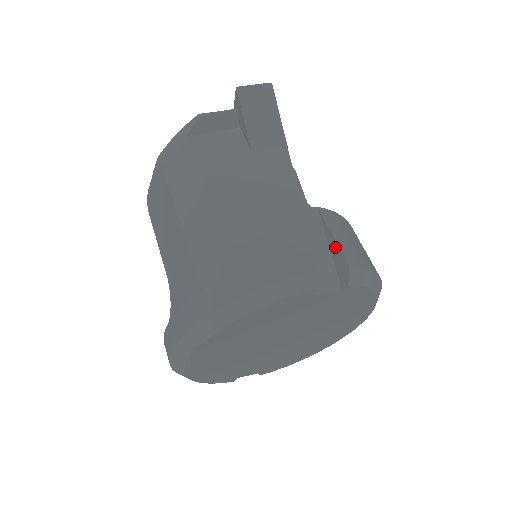
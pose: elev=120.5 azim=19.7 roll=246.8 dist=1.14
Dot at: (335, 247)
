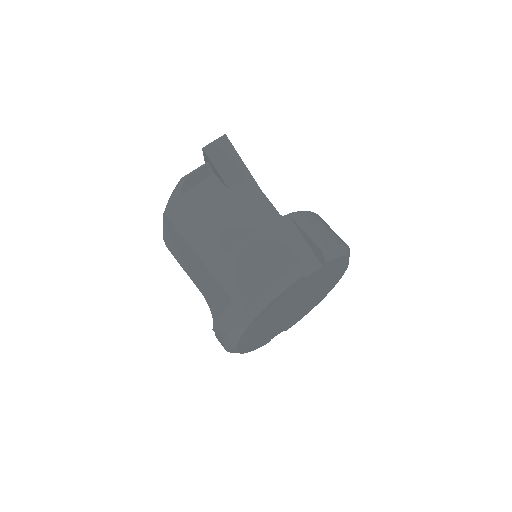
Dot at: (308, 239)
